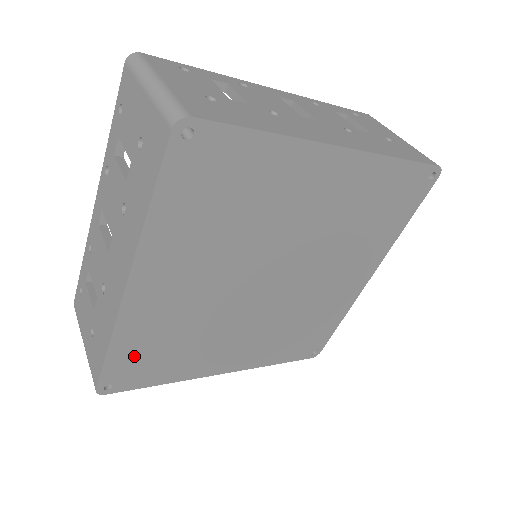
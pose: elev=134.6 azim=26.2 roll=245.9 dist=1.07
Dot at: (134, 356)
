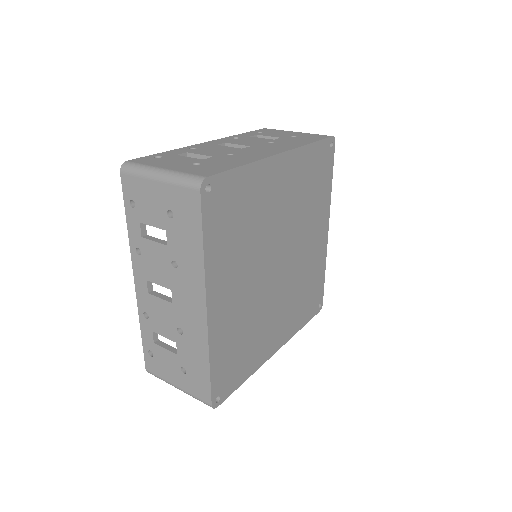
Dot at: (225, 365)
